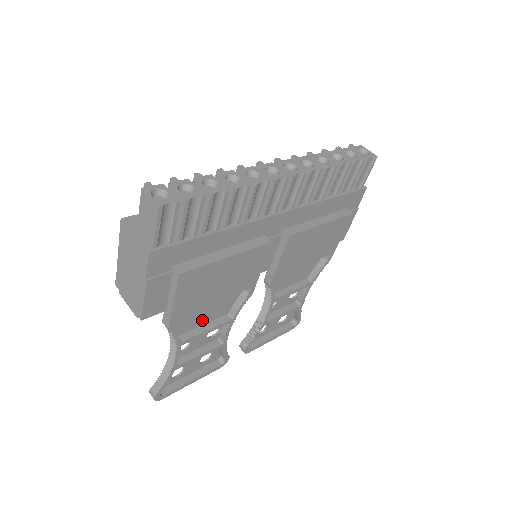
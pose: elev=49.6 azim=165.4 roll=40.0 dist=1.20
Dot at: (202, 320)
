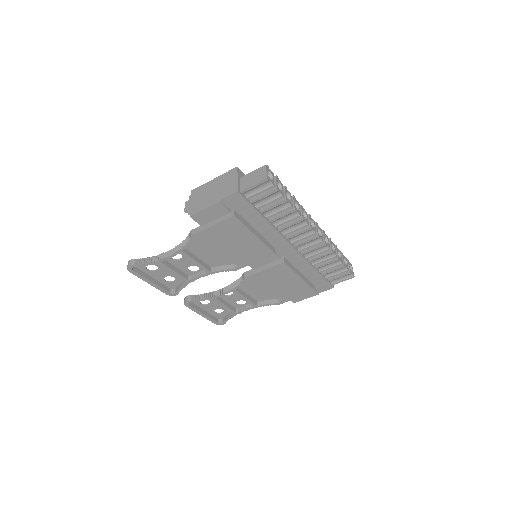
Dot at: (201, 254)
